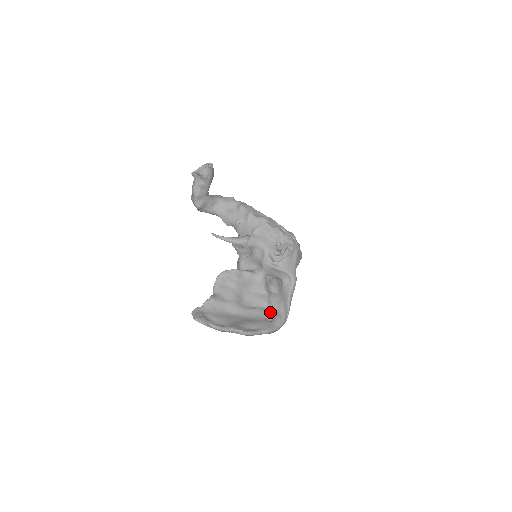
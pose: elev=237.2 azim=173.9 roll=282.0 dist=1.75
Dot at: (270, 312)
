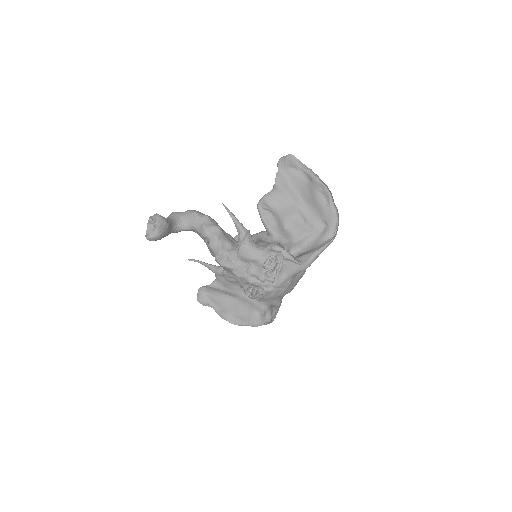
Dot at: (262, 307)
